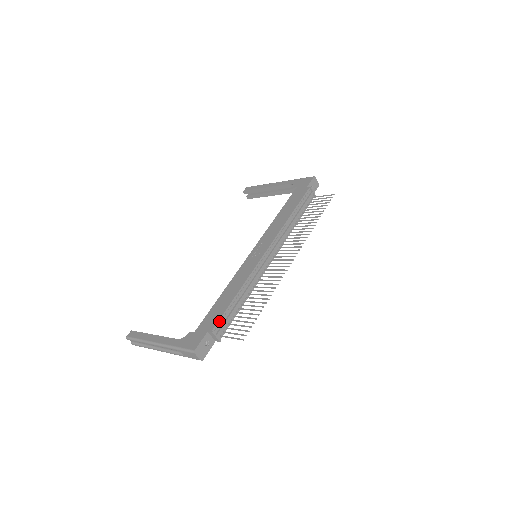
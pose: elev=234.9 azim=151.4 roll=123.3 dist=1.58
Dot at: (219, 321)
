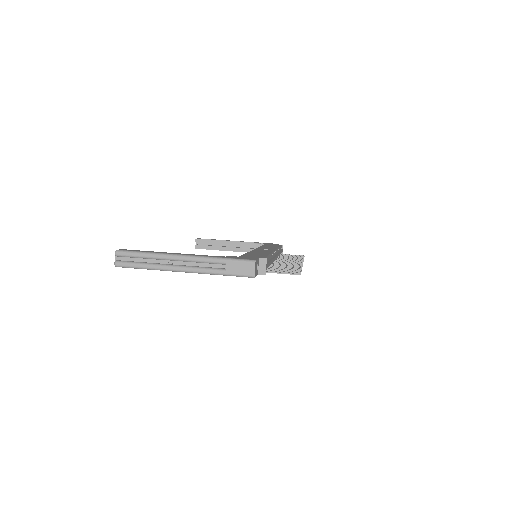
Dot at: occluded
